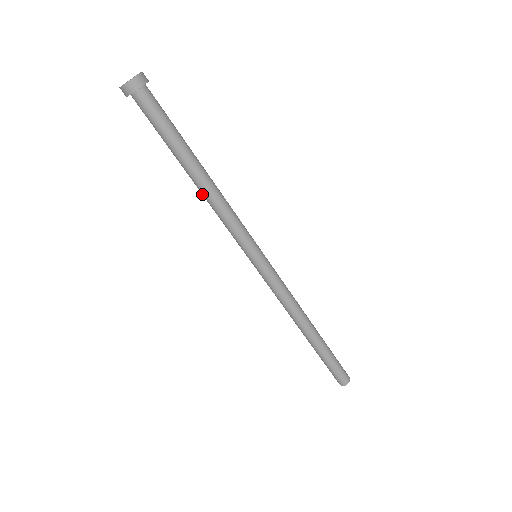
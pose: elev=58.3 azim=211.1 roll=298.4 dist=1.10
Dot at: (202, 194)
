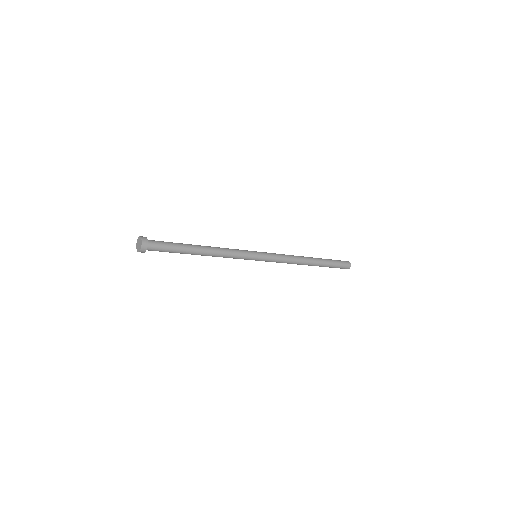
Dot at: occluded
